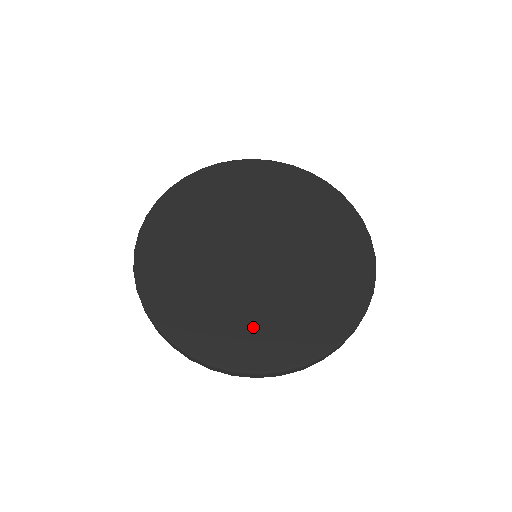
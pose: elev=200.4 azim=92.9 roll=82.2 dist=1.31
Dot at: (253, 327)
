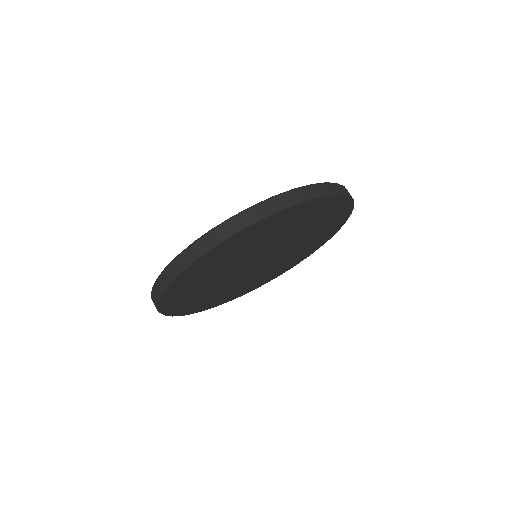
Dot at: occluded
